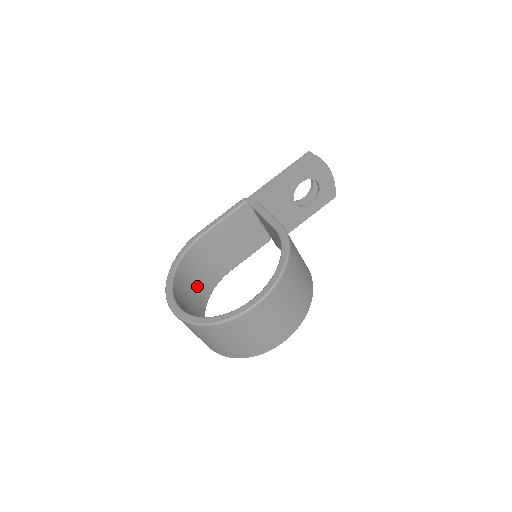
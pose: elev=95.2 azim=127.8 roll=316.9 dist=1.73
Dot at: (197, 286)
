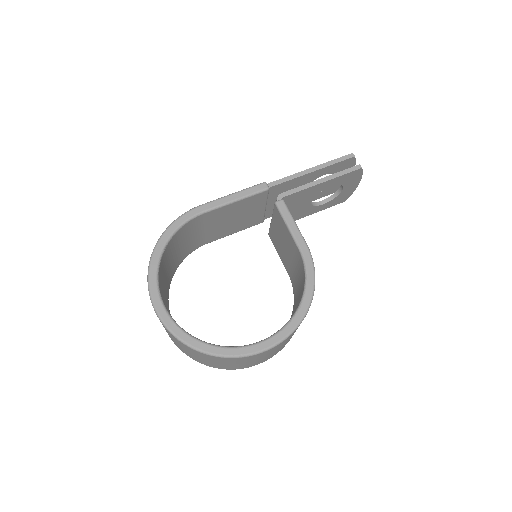
Dot at: (172, 261)
